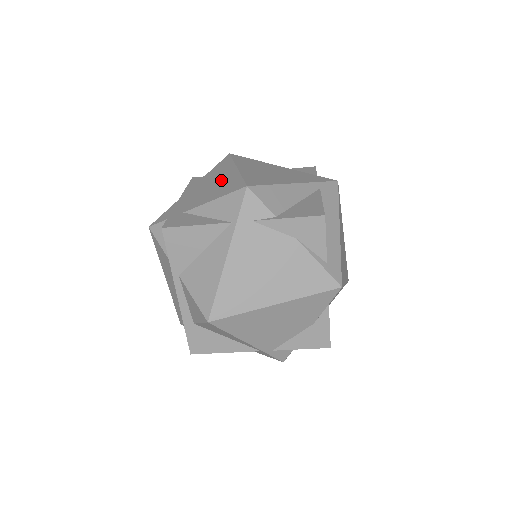
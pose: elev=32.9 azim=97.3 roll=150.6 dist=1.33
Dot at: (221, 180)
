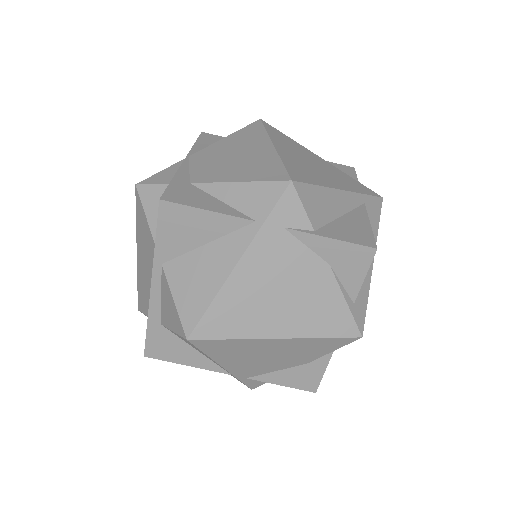
Dot at: (249, 155)
